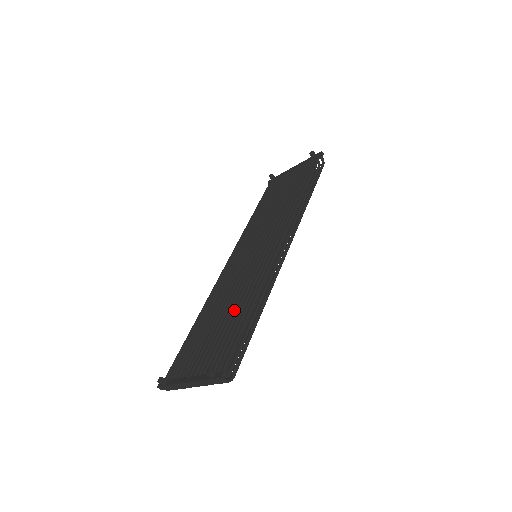
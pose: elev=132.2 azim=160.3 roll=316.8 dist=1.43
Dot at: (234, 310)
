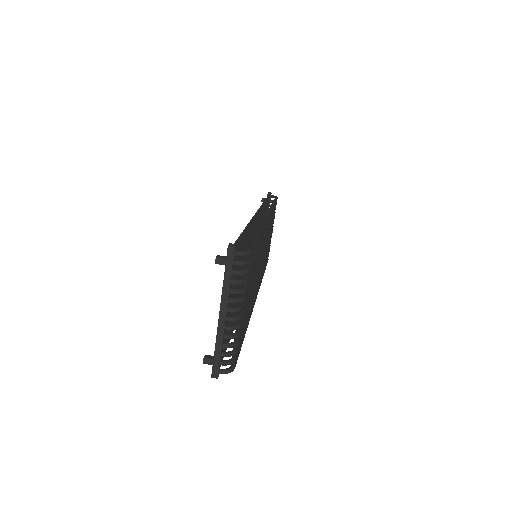
Dot at: occluded
